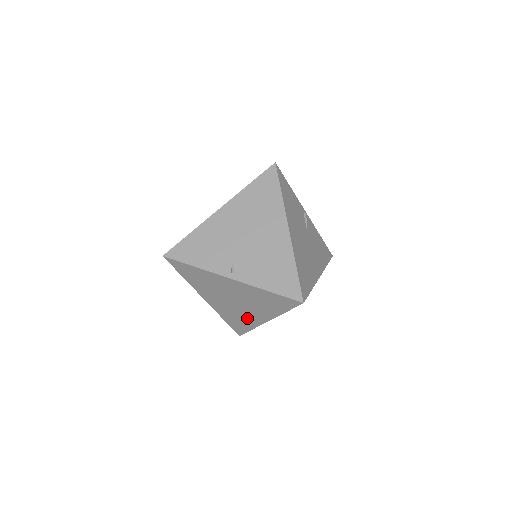
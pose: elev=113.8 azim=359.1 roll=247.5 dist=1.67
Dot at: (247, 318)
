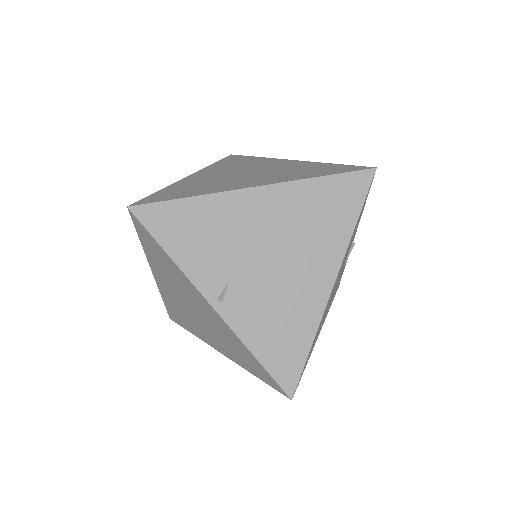
Dot at: (196, 328)
